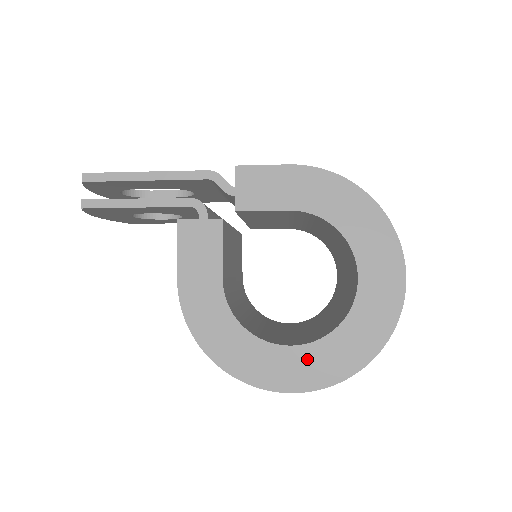
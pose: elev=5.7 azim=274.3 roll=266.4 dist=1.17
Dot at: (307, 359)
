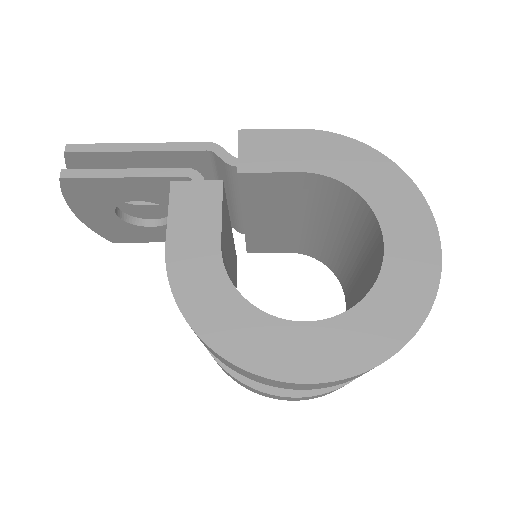
Dot at: (328, 338)
